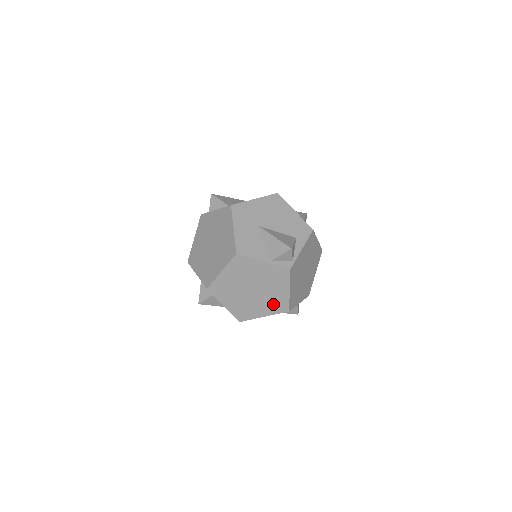
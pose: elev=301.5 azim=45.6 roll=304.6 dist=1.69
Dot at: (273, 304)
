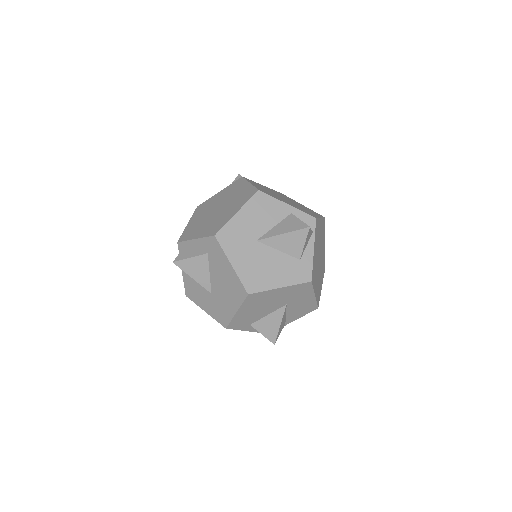
Dot at: (241, 200)
